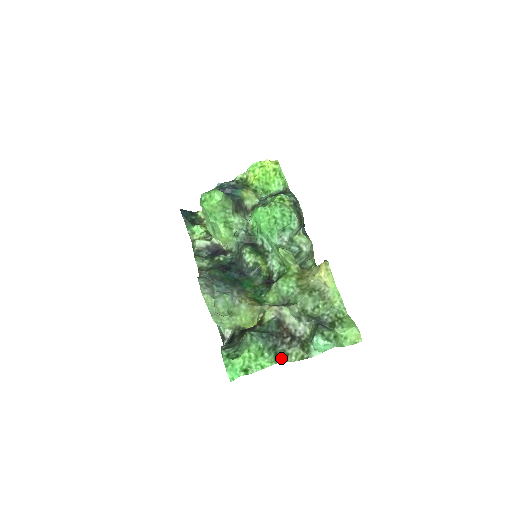
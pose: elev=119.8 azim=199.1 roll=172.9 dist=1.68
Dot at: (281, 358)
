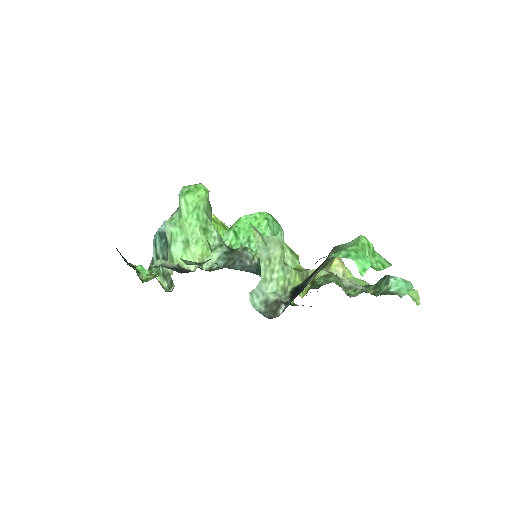
Dot at: occluded
